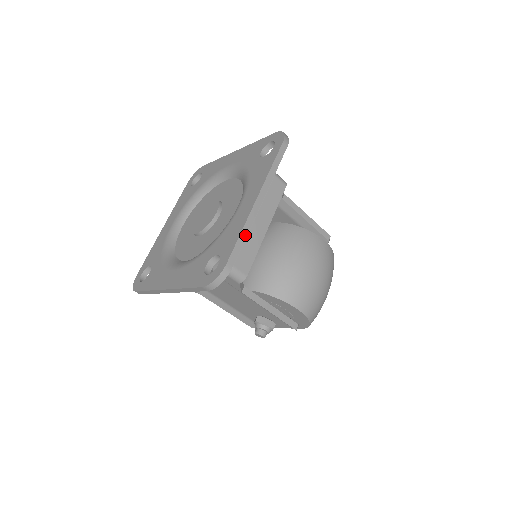
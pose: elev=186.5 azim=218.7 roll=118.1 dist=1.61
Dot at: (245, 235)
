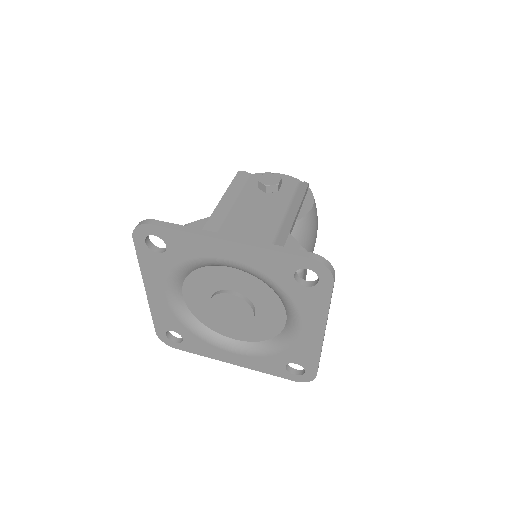
Dot at: occluded
